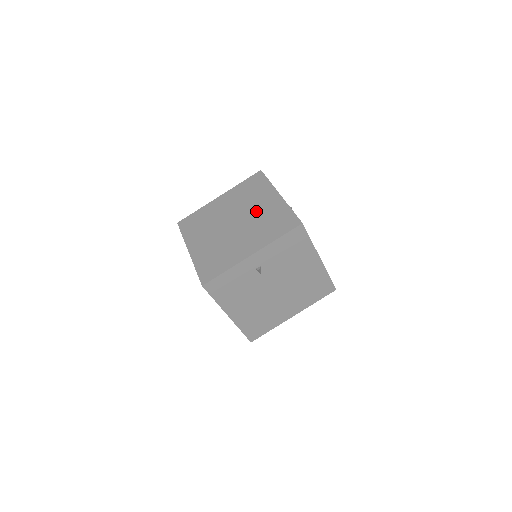
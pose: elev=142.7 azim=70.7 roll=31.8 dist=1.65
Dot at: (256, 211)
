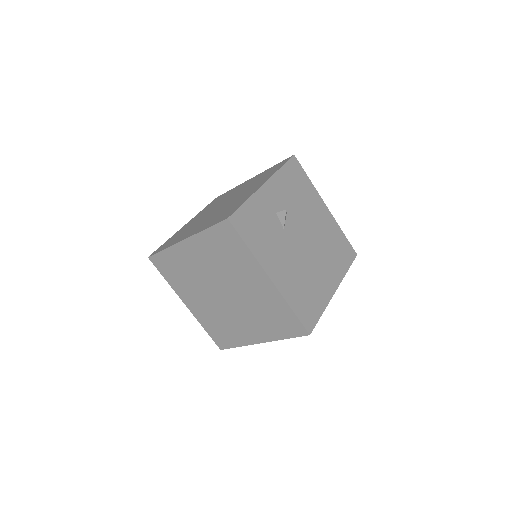
Dot at: (246, 291)
